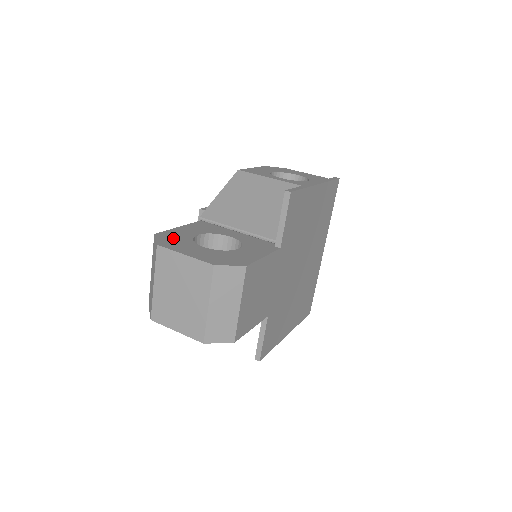
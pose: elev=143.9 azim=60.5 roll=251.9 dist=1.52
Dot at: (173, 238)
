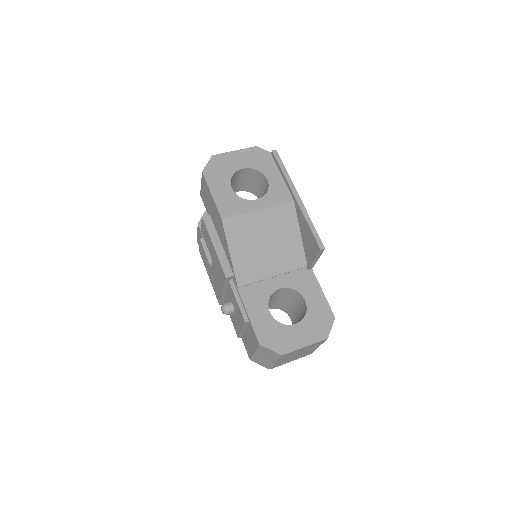
Dot at: (273, 336)
